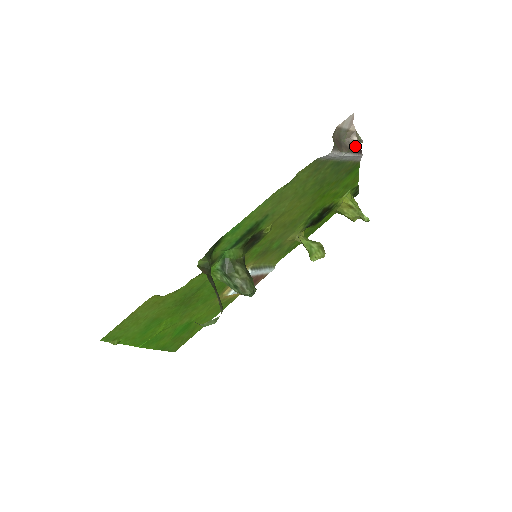
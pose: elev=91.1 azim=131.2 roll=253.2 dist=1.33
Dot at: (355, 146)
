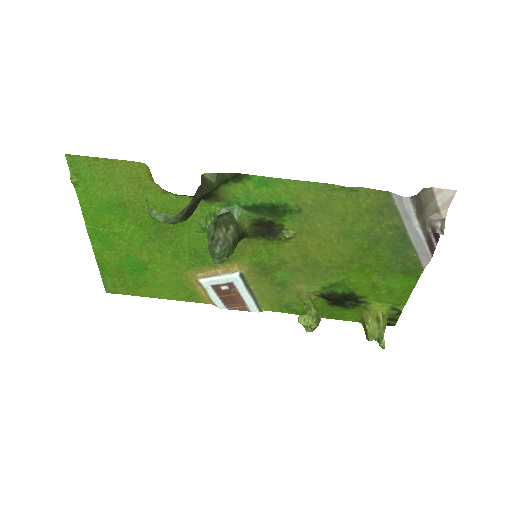
Dot at: (433, 234)
